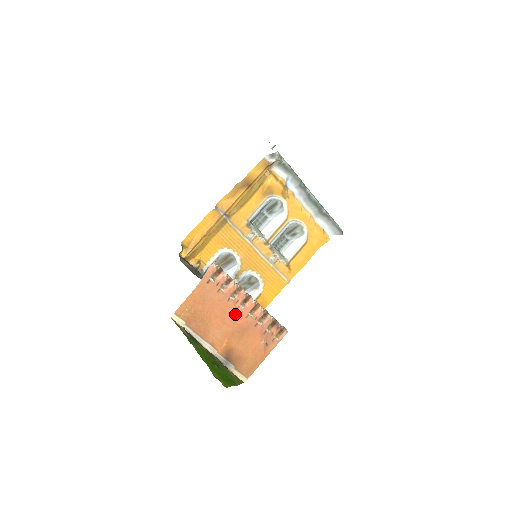
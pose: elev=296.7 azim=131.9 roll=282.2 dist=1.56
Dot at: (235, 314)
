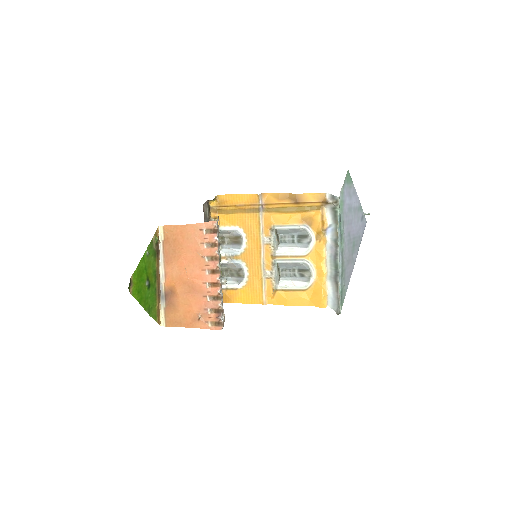
Dot at: (198, 272)
